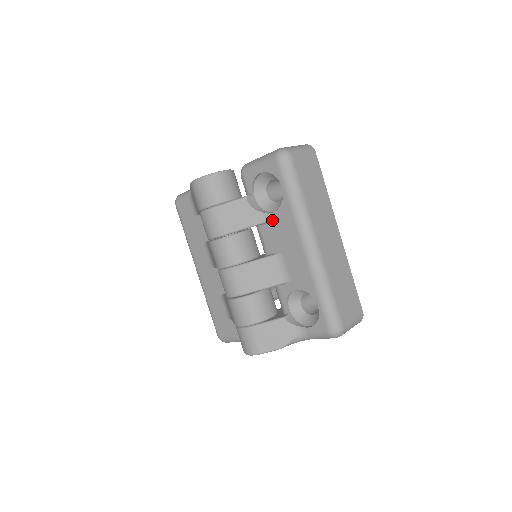
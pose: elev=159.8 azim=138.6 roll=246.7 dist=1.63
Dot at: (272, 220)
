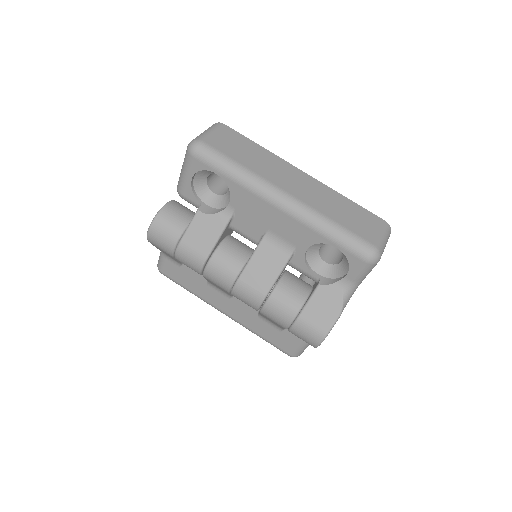
Dot at: (235, 210)
